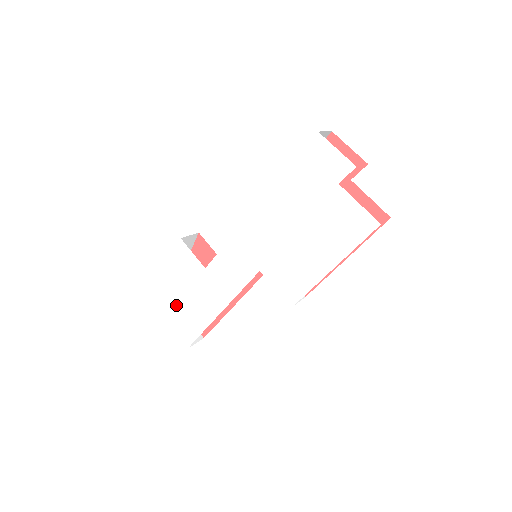
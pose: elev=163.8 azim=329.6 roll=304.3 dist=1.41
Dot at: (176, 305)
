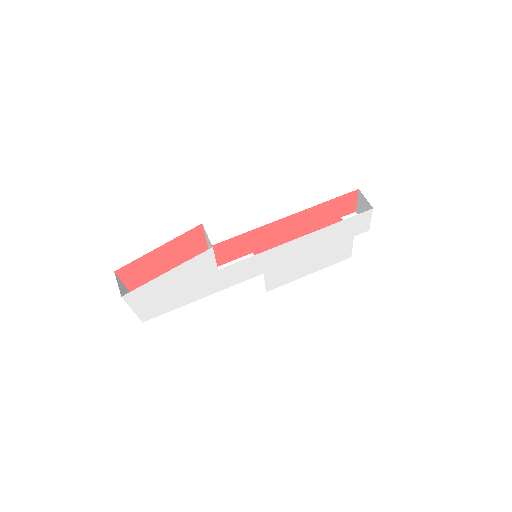
Dot at: (158, 294)
